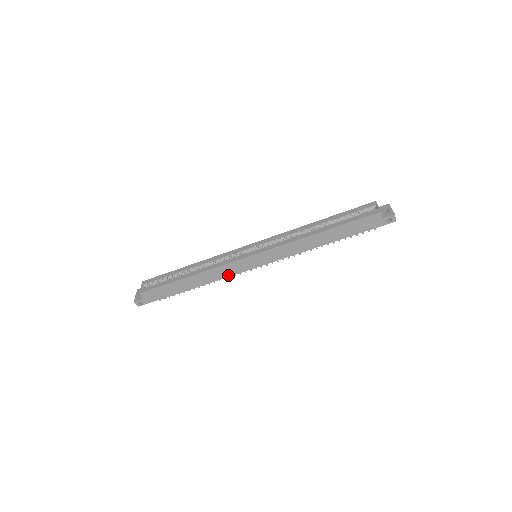
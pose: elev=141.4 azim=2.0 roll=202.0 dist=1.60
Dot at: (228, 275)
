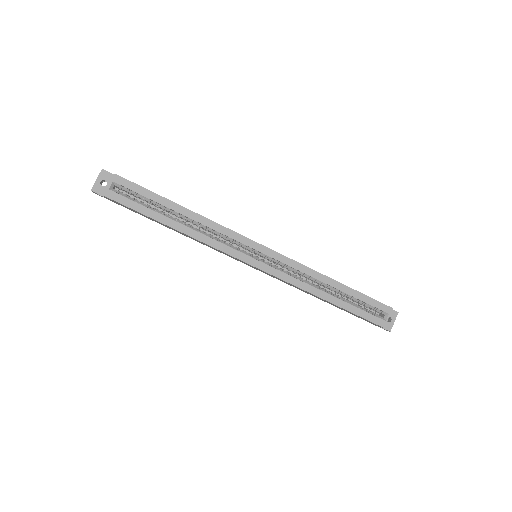
Dot at: (215, 249)
